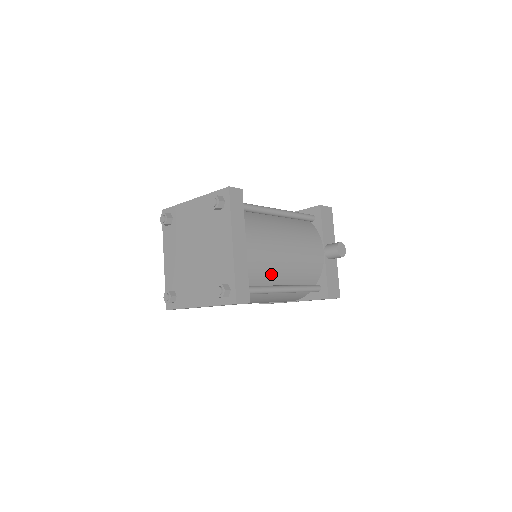
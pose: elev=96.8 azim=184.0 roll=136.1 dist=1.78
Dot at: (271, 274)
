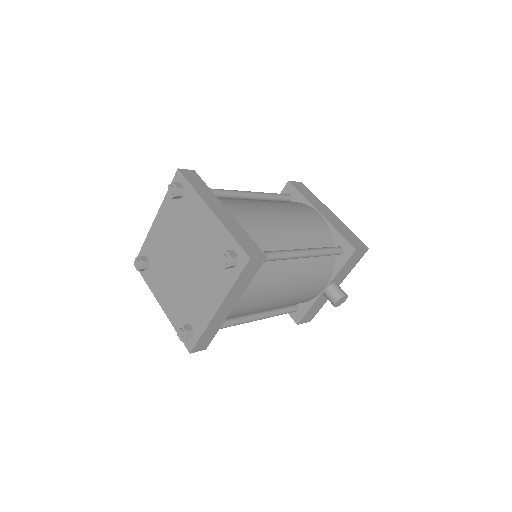
Dot at: (249, 313)
